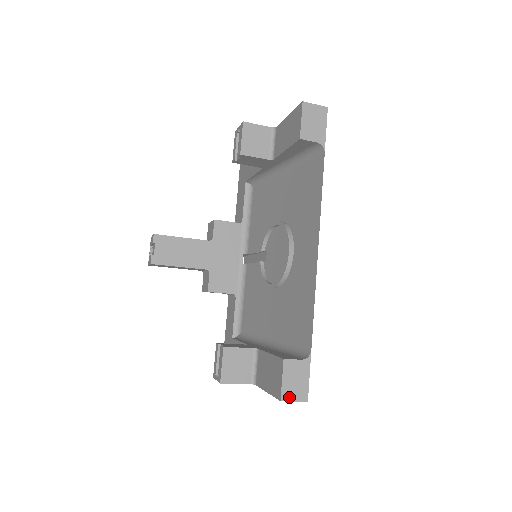
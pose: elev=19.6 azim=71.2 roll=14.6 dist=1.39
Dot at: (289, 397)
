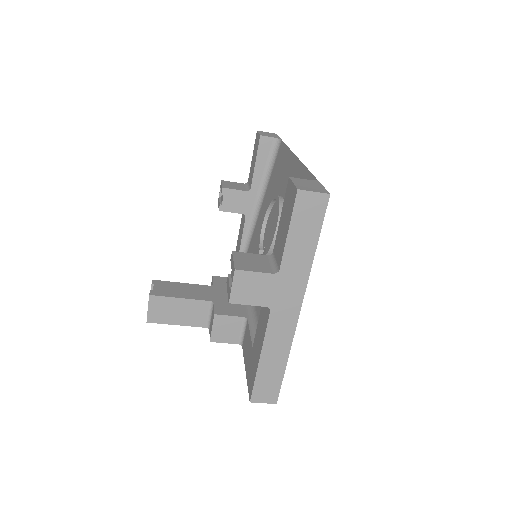
Dot at: (306, 189)
